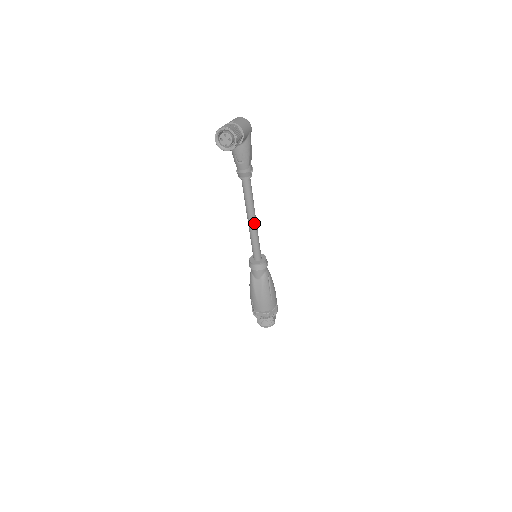
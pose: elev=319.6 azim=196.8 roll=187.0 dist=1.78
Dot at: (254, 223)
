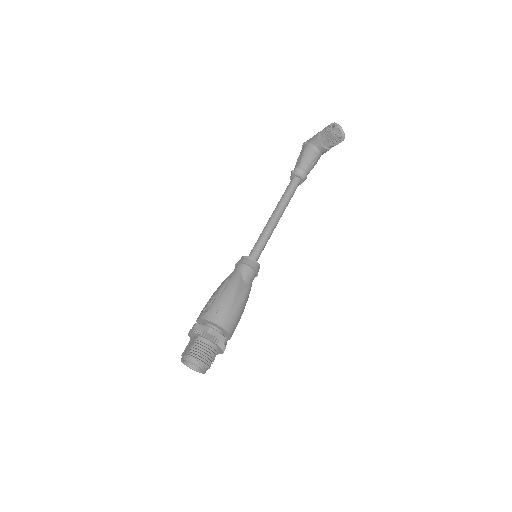
Dot at: (278, 221)
